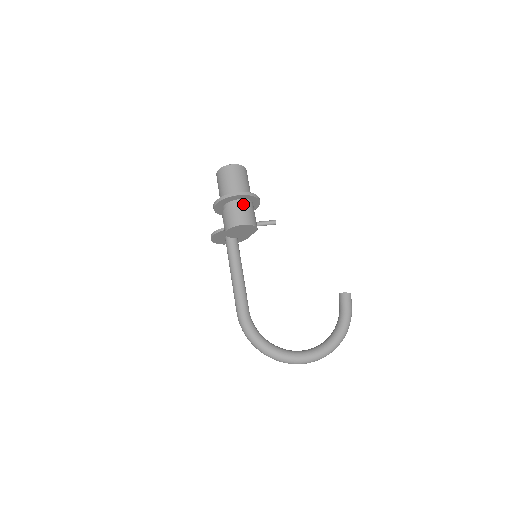
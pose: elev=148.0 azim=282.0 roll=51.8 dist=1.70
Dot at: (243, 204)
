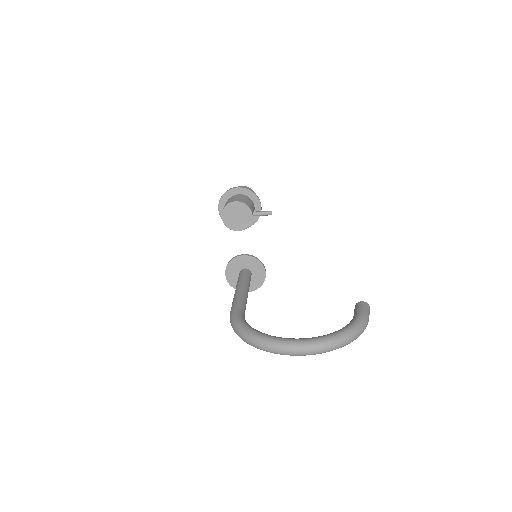
Dot at: (241, 196)
